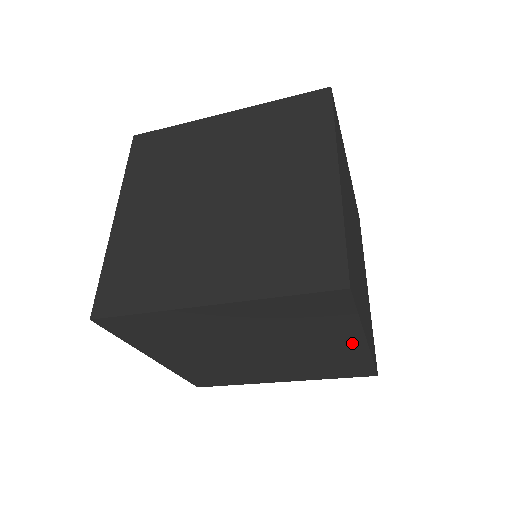
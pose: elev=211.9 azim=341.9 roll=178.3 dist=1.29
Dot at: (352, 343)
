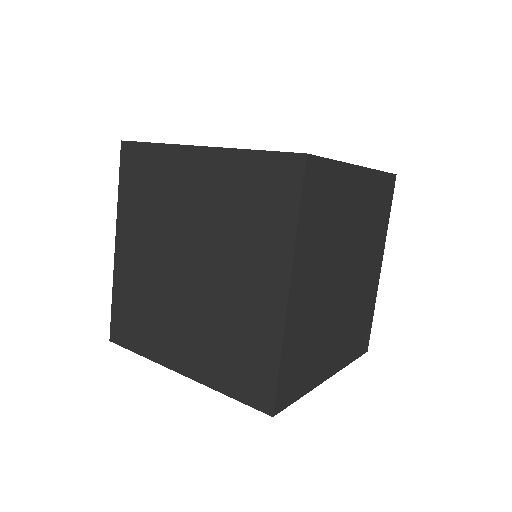
Dot at: (275, 289)
